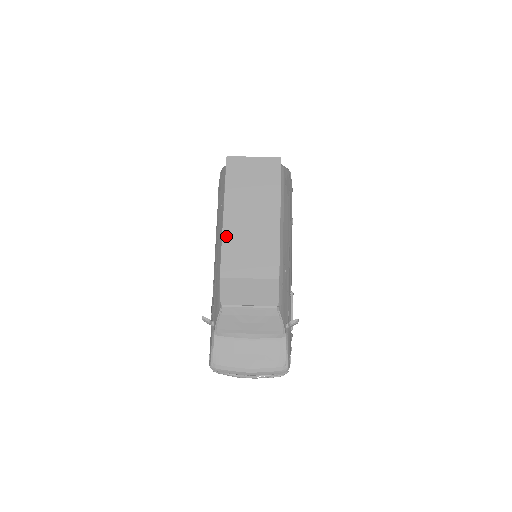
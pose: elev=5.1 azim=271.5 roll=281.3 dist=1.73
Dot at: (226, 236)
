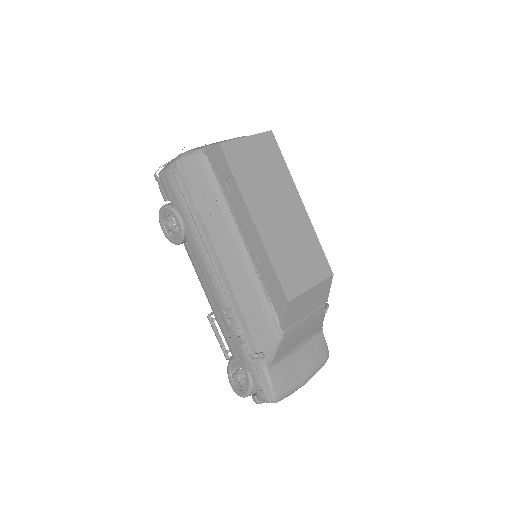
Dot at: (270, 250)
